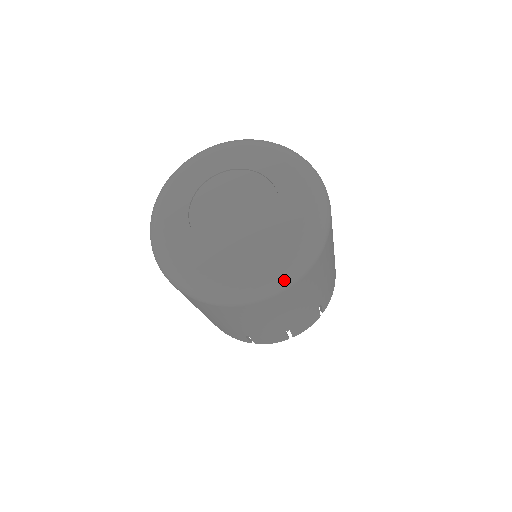
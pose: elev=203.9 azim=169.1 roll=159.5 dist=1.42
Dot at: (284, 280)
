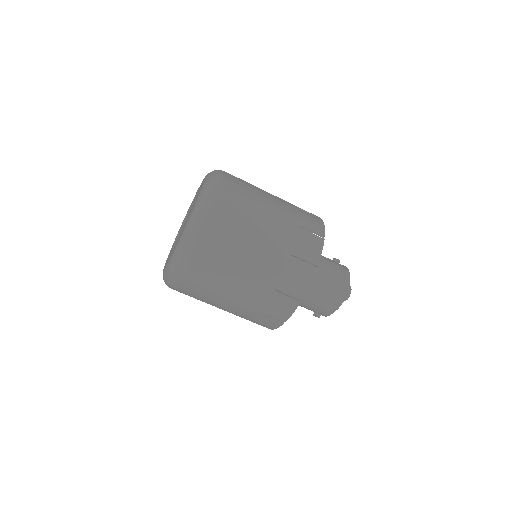
Dot at: (204, 203)
